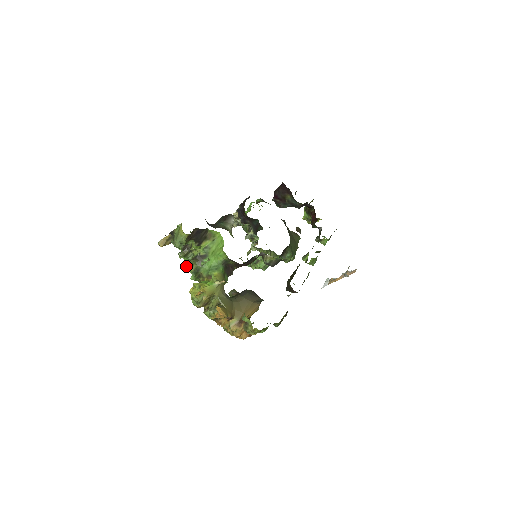
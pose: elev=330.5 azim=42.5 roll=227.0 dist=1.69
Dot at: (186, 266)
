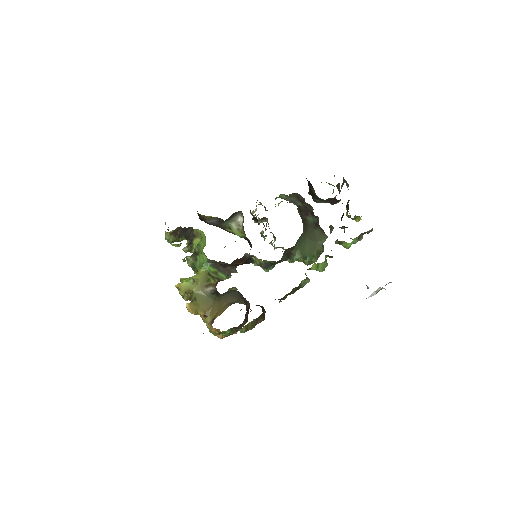
Dot at: occluded
